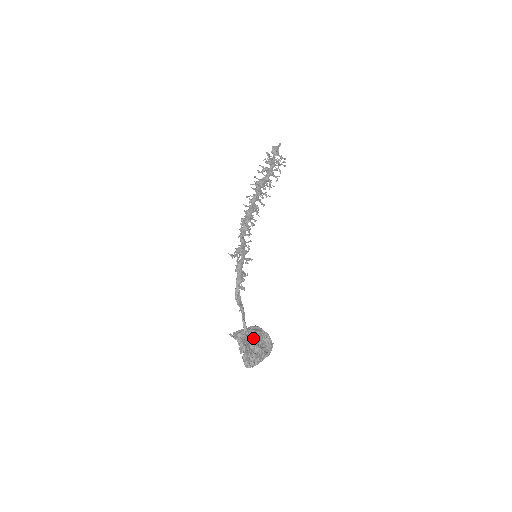
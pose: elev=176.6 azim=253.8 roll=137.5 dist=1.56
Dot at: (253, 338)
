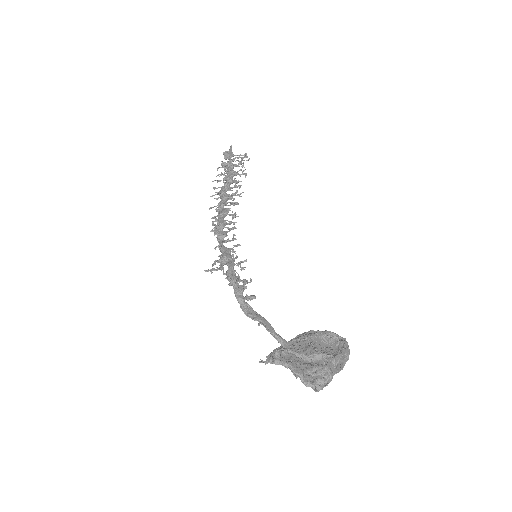
Dot at: (303, 347)
